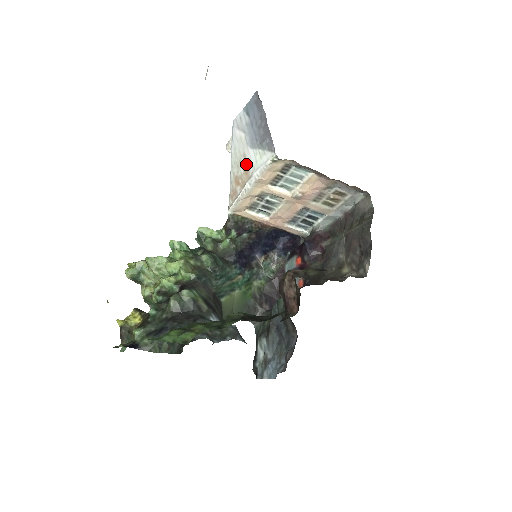
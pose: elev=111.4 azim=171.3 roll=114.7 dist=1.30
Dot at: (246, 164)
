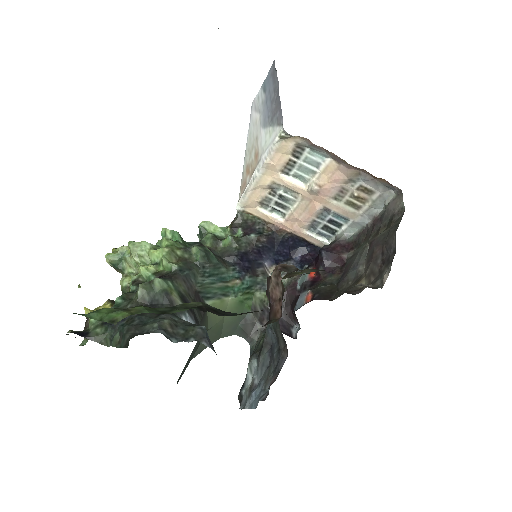
Dot at: (257, 148)
